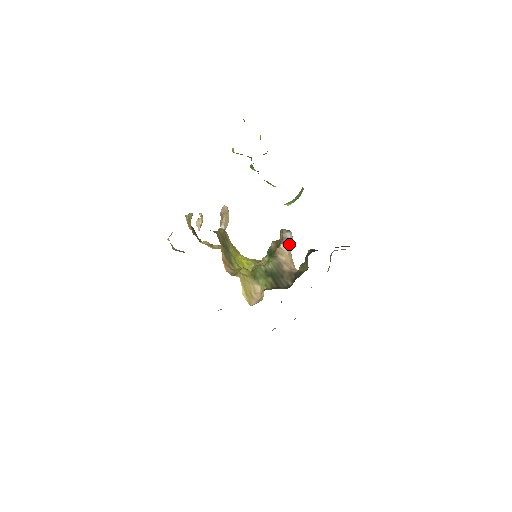
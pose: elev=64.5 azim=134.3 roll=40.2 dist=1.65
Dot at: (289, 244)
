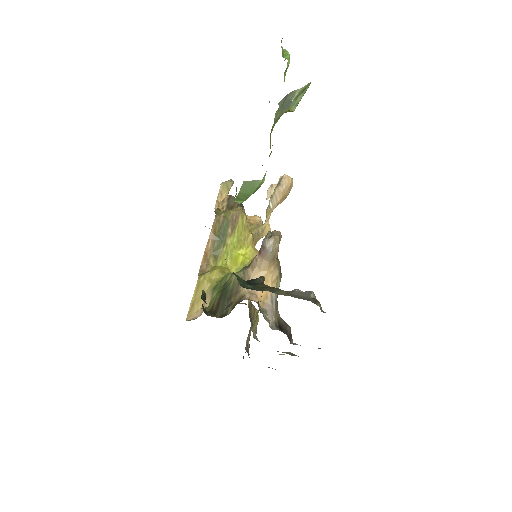
Dot at: (264, 256)
